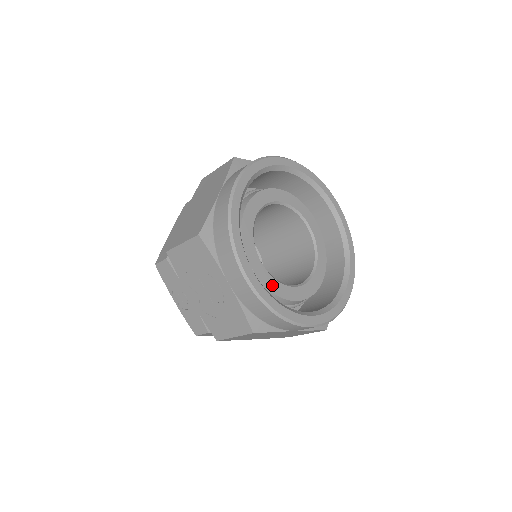
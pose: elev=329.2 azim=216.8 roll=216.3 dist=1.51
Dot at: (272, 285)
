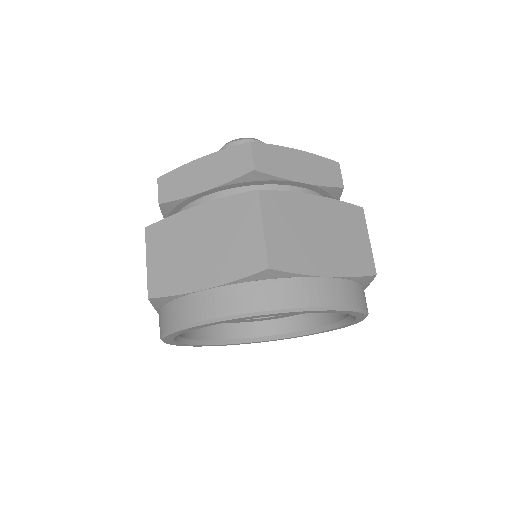
Dot at: occluded
